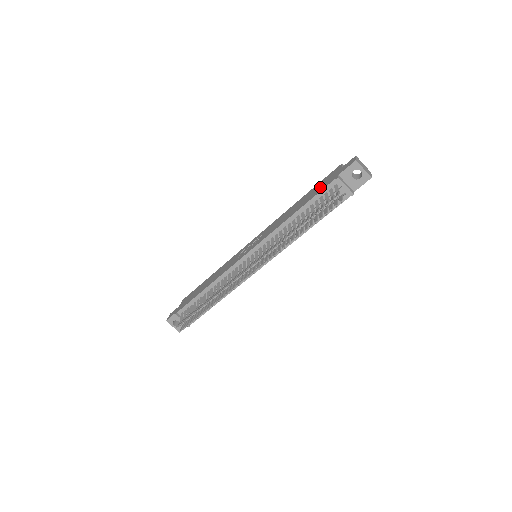
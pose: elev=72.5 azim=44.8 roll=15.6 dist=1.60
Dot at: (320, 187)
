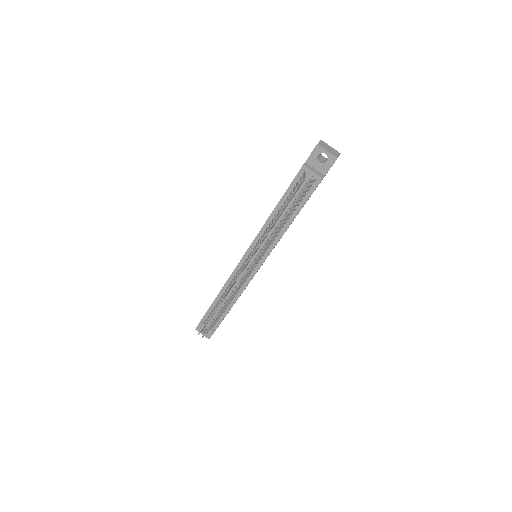
Dot at: occluded
